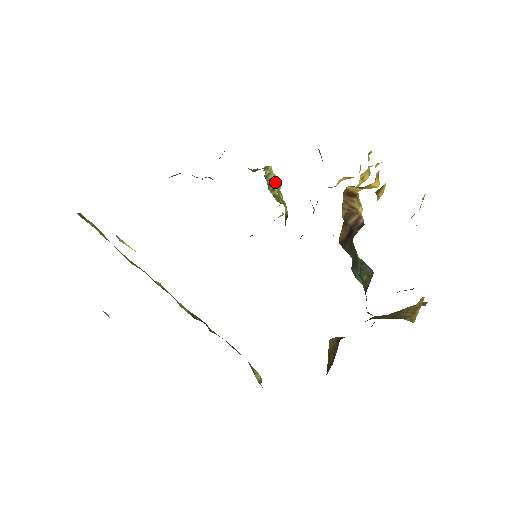
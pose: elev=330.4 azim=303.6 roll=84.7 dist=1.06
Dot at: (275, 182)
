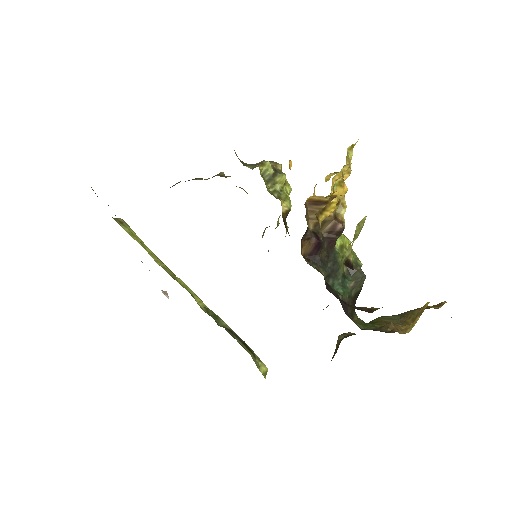
Dot at: (275, 177)
